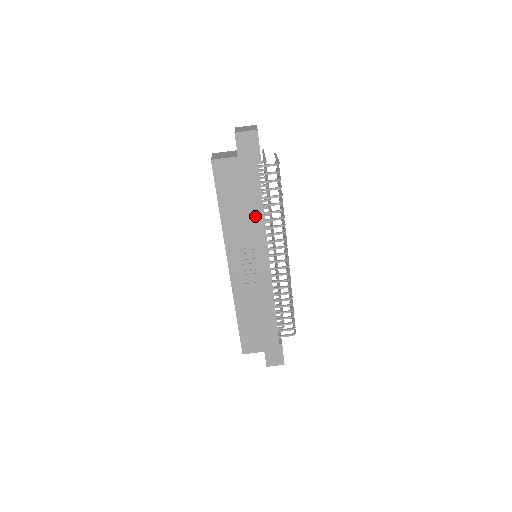
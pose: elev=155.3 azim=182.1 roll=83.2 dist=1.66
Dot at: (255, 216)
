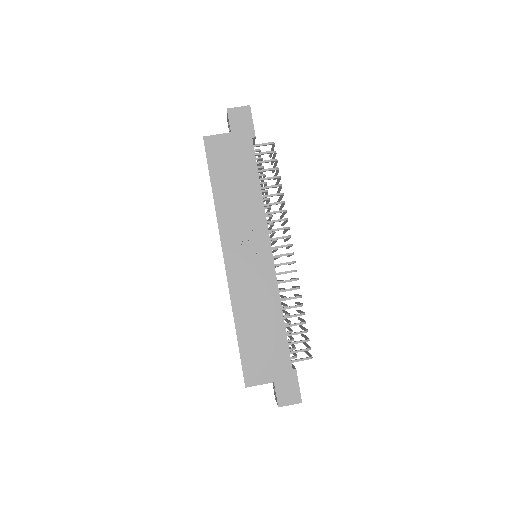
Dot at: (252, 197)
